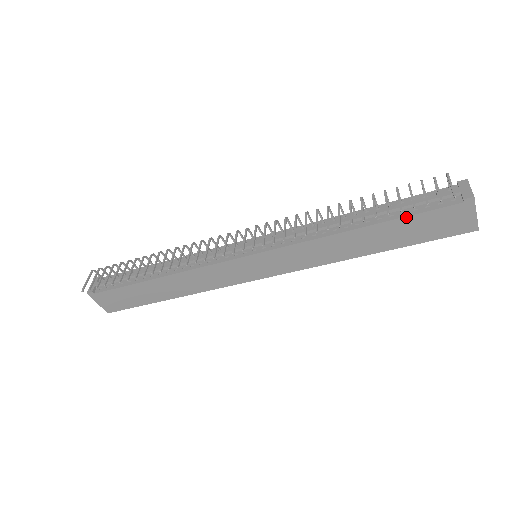
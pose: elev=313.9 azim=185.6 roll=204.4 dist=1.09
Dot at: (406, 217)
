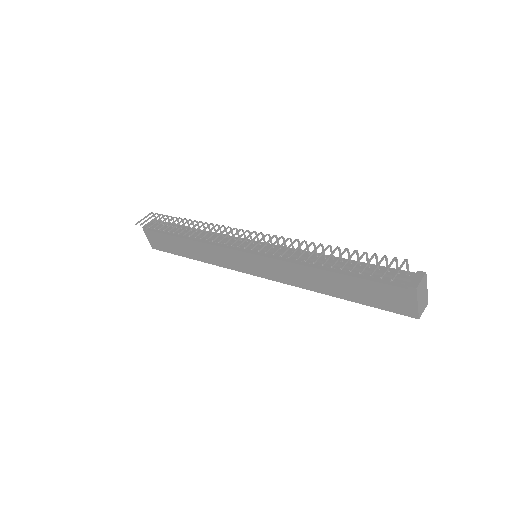
Dot at: (362, 279)
